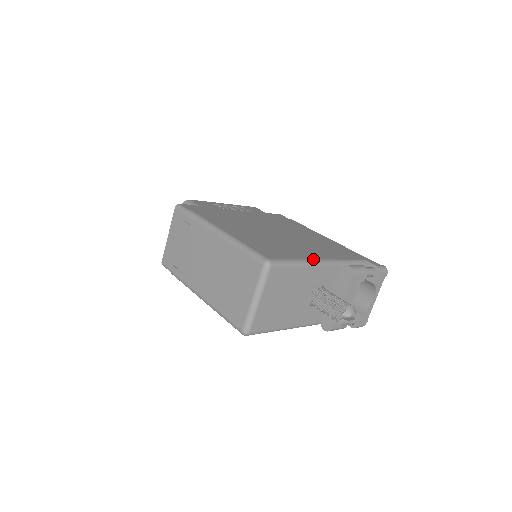
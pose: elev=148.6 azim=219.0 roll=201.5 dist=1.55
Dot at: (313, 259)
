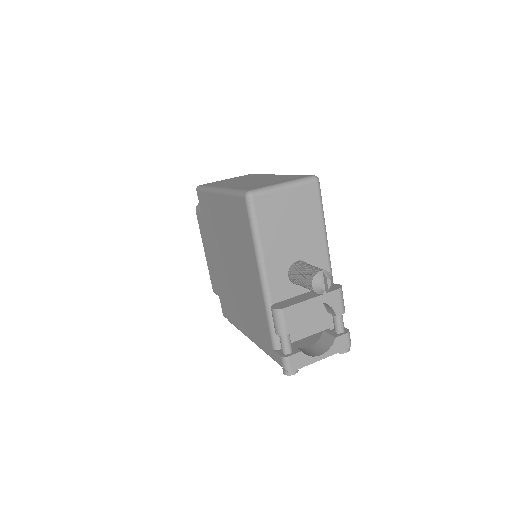
Dot at: (327, 241)
